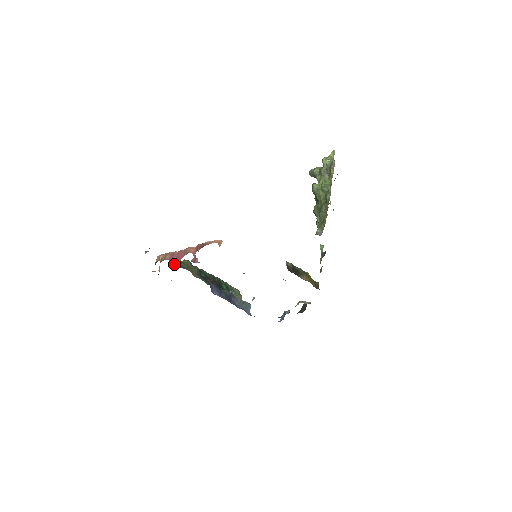
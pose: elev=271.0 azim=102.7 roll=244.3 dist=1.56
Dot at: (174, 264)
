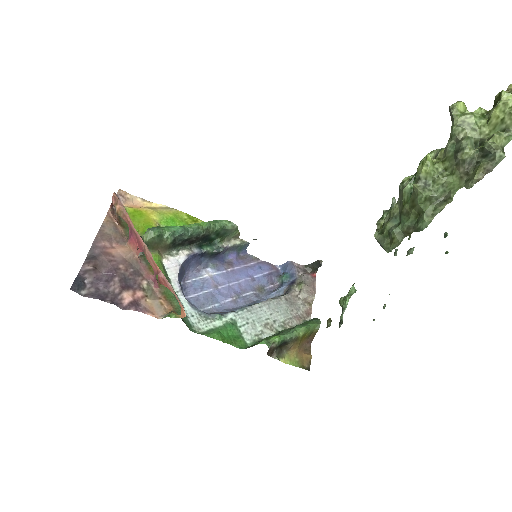
Dot at: (131, 249)
